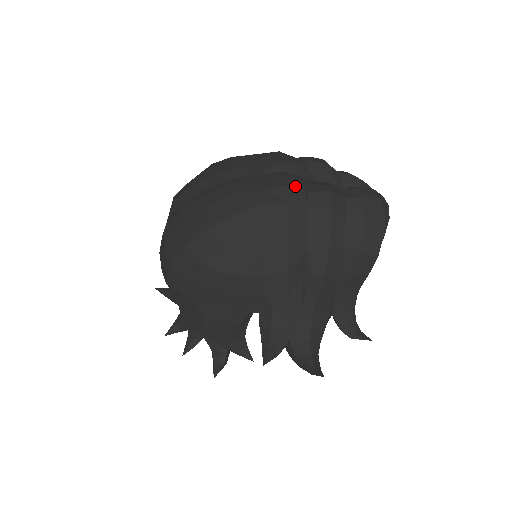
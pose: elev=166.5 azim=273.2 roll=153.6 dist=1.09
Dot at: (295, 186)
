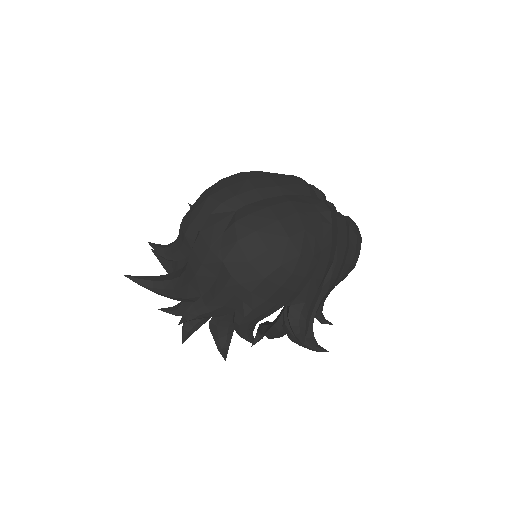
Dot at: (333, 212)
